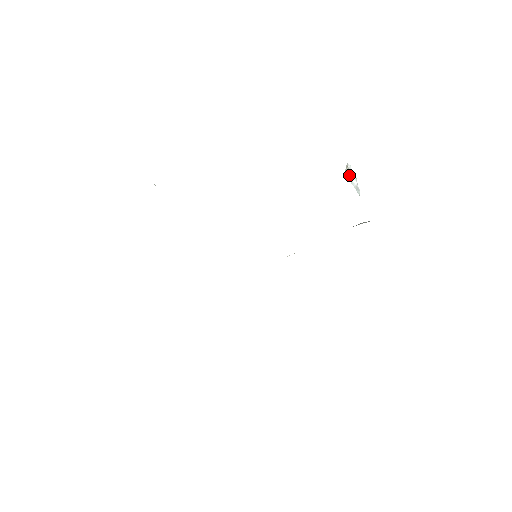
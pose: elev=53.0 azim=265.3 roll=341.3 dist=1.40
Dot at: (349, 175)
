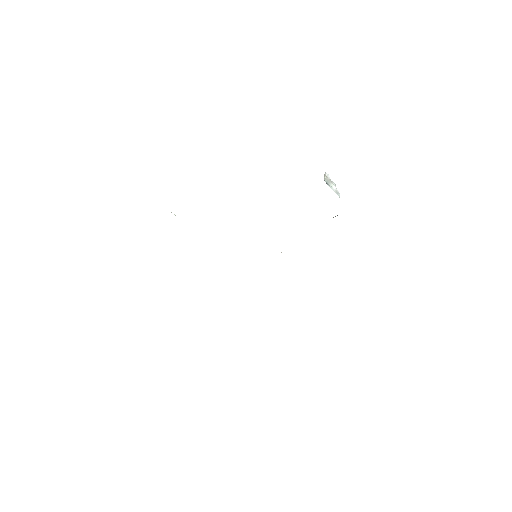
Dot at: (328, 182)
